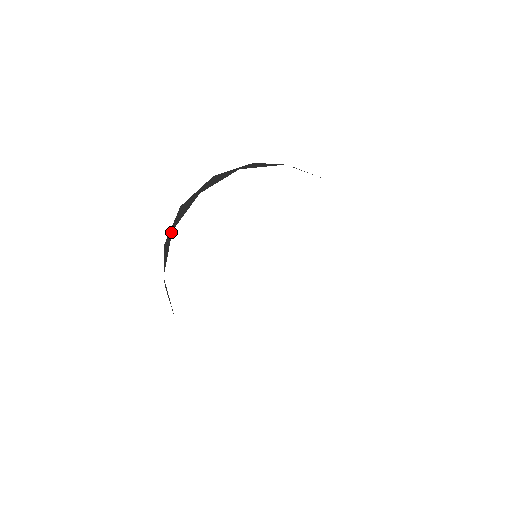
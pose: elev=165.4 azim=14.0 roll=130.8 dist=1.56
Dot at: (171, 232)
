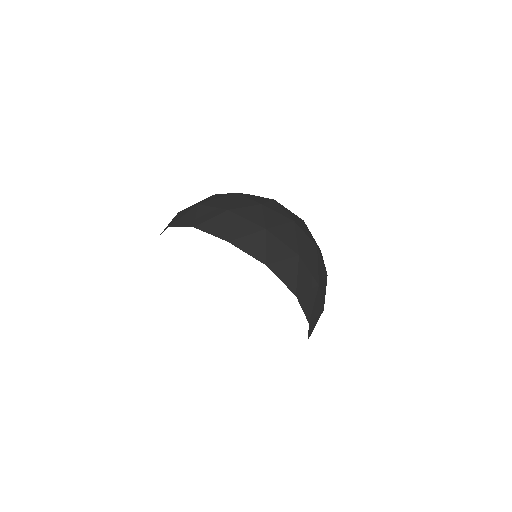
Dot at: occluded
